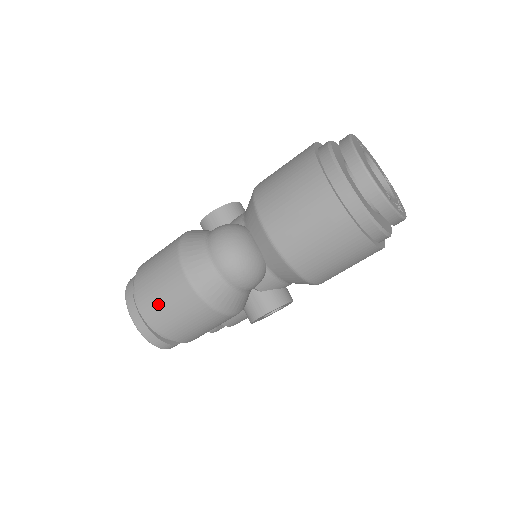
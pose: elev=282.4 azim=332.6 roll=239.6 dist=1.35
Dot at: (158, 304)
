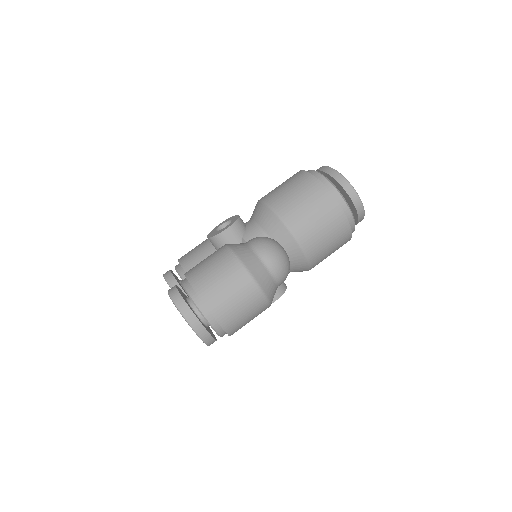
Dot at: (232, 311)
